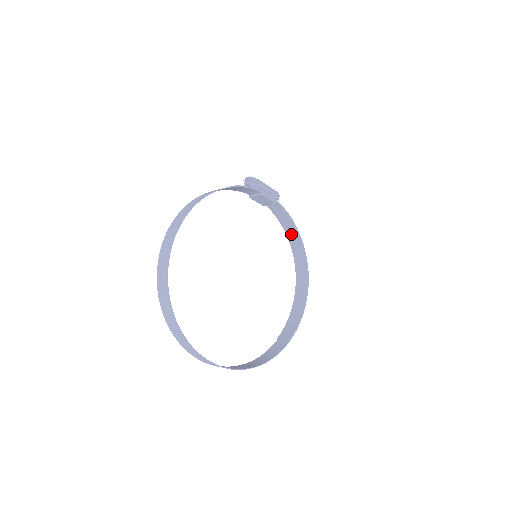
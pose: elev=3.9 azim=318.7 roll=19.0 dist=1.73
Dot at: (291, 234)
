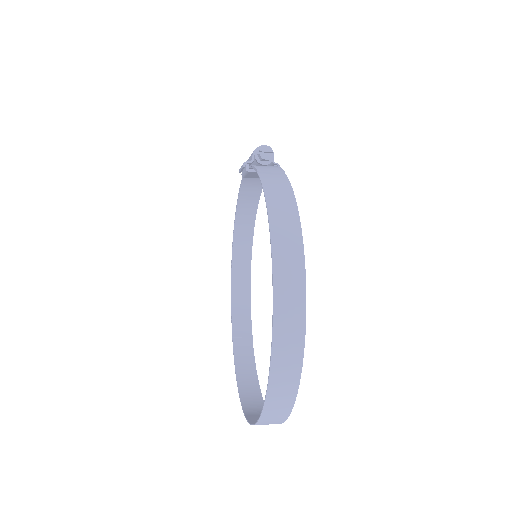
Dot at: (246, 206)
